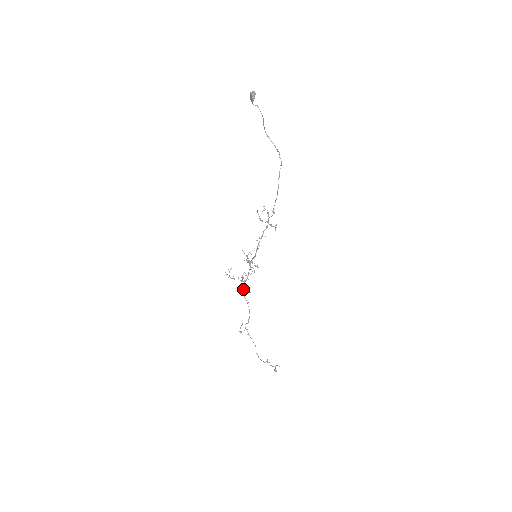
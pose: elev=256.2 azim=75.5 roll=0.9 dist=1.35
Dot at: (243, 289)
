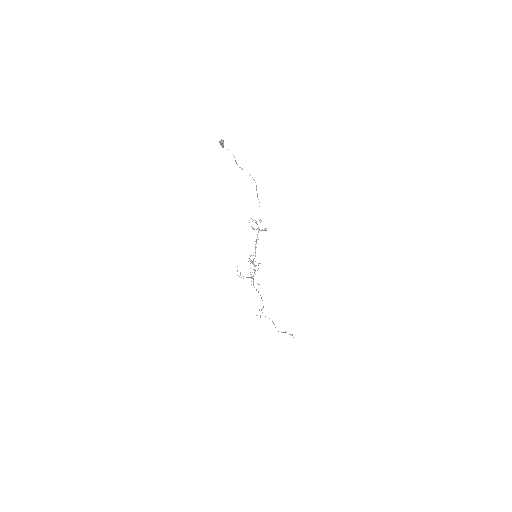
Dot at: (253, 283)
